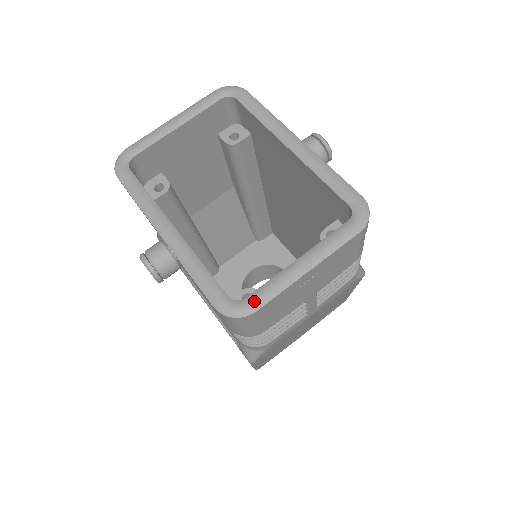
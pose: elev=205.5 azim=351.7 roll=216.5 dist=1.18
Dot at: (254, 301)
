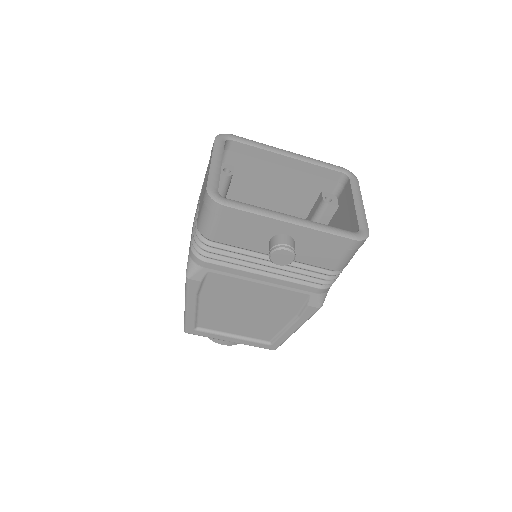
Dot at: (365, 227)
